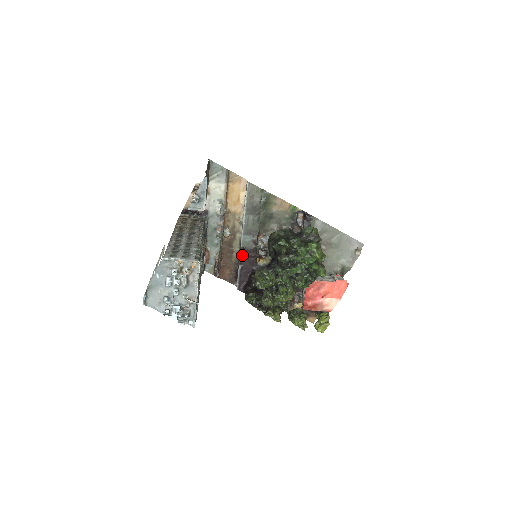
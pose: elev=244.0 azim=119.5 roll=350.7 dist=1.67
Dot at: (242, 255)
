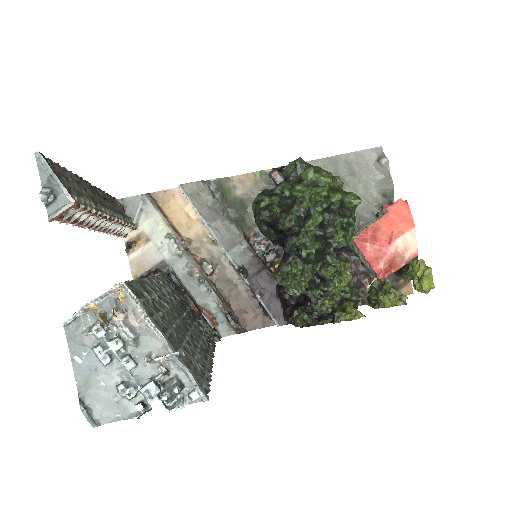
Dot at: (247, 278)
